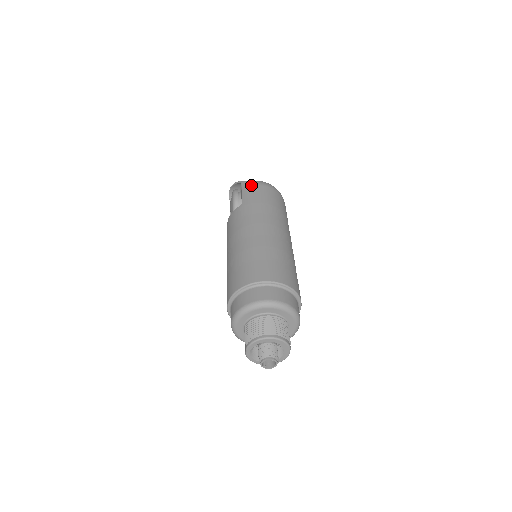
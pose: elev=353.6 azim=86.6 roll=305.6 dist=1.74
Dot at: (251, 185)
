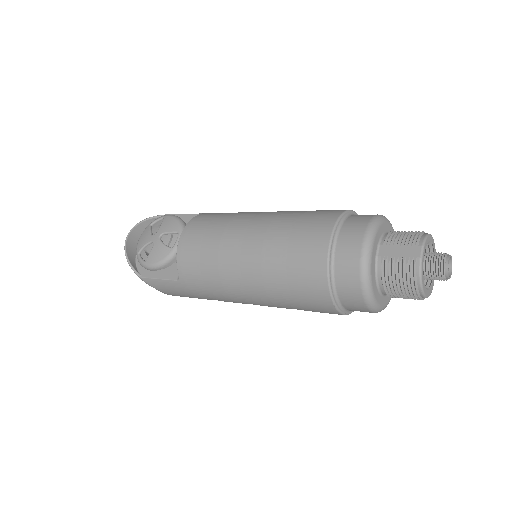
Dot at: occluded
